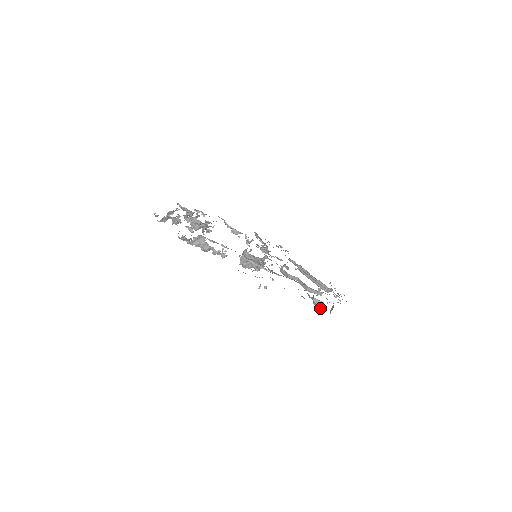
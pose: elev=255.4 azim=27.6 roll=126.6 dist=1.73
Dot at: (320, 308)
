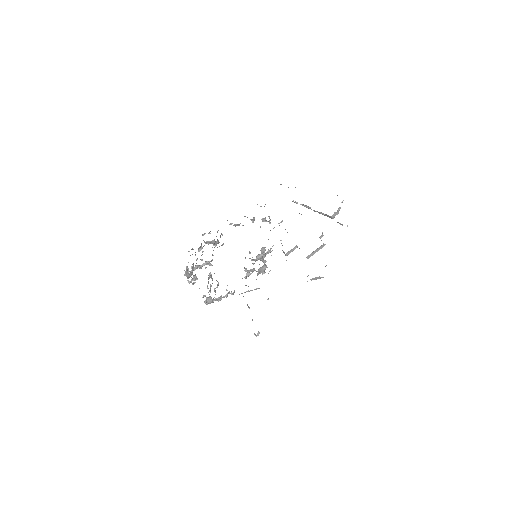
Dot at: occluded
